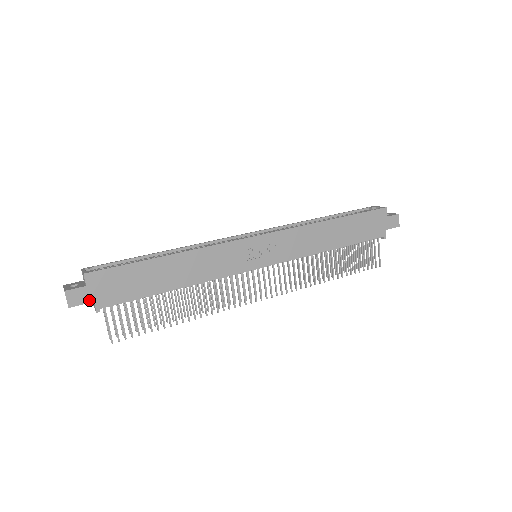
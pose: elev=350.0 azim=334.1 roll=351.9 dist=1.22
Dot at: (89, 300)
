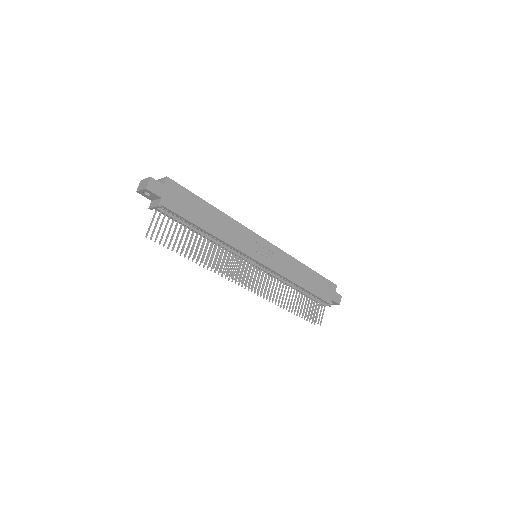
Dot at: (160, 195)
